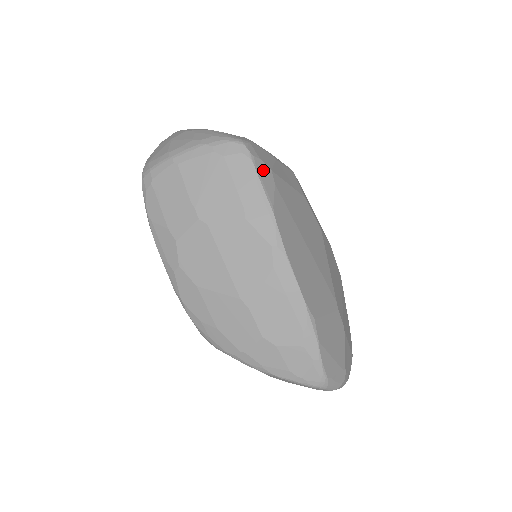
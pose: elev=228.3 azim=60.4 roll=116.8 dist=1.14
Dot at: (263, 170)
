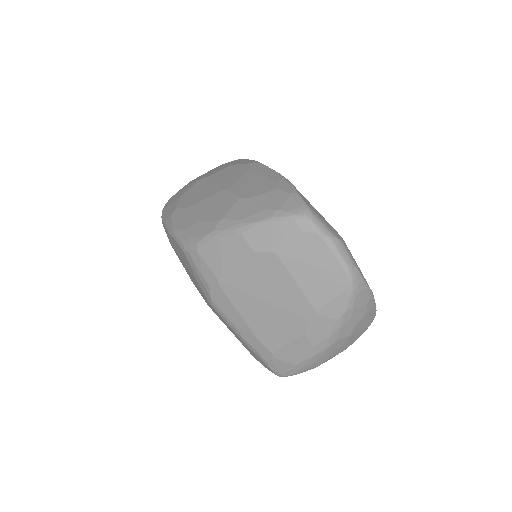
Dot at: occluded
